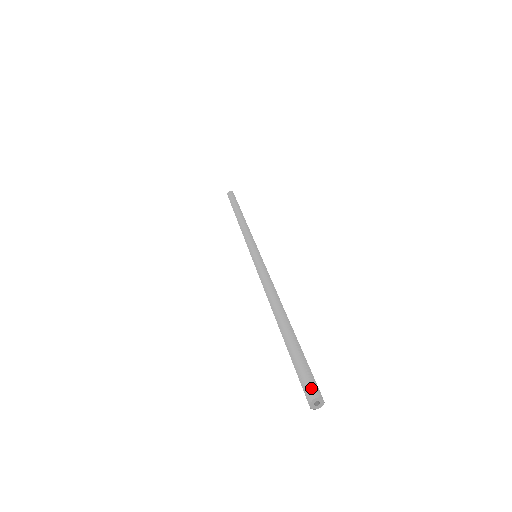
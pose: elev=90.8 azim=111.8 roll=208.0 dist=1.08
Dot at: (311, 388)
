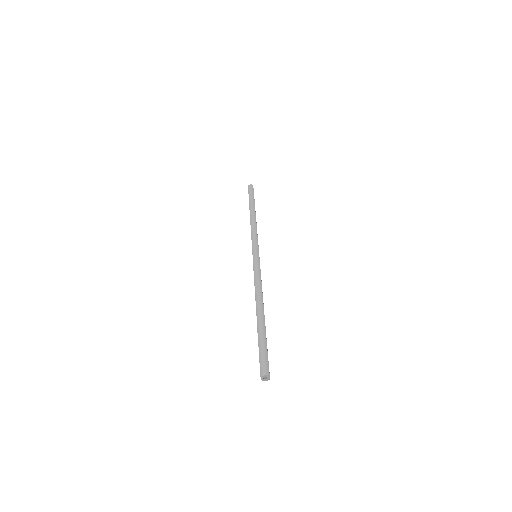
Dot at: (265, 368)
